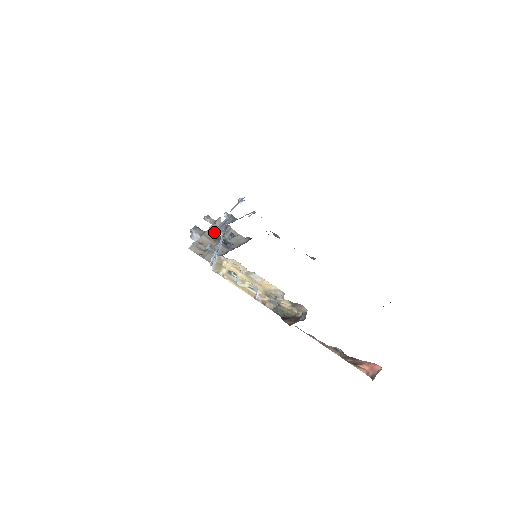
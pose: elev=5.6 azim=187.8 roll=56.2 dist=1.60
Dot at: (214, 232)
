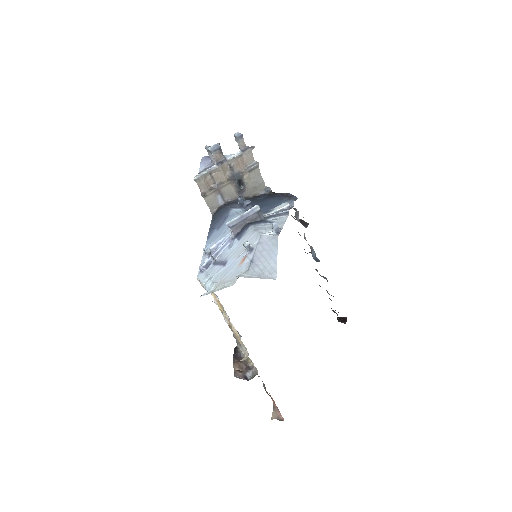
Dot at: (226, 224)
